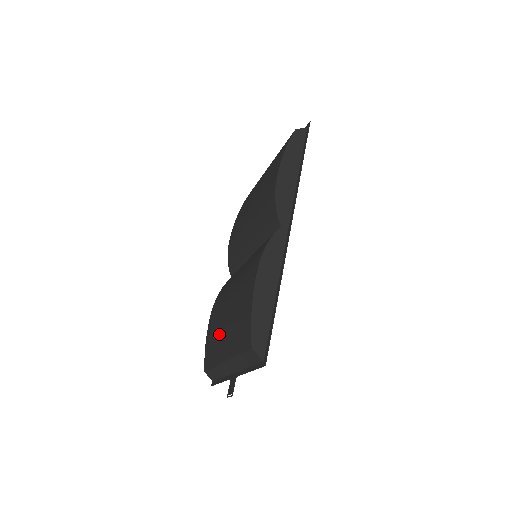
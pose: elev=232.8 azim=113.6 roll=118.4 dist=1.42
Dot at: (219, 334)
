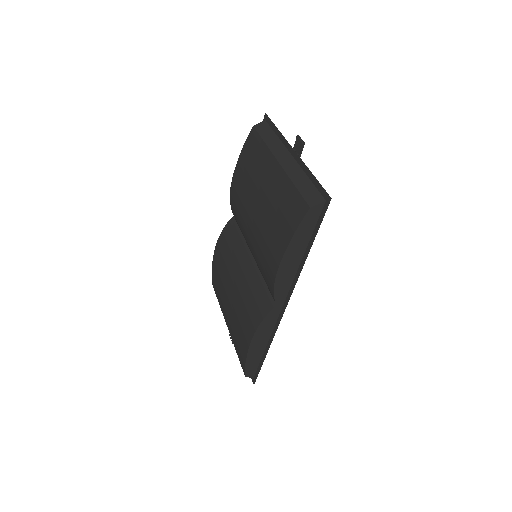
Dot at: (223, 299)
